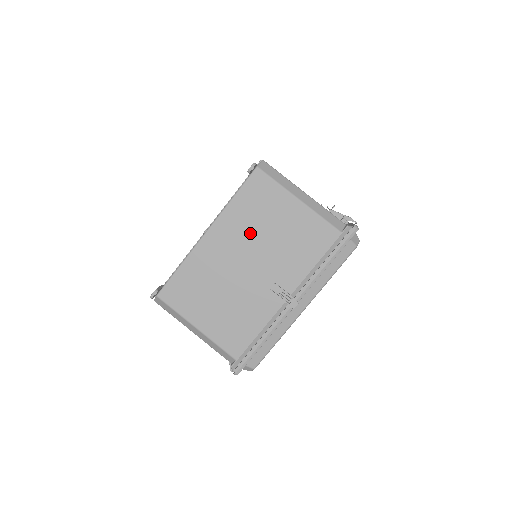
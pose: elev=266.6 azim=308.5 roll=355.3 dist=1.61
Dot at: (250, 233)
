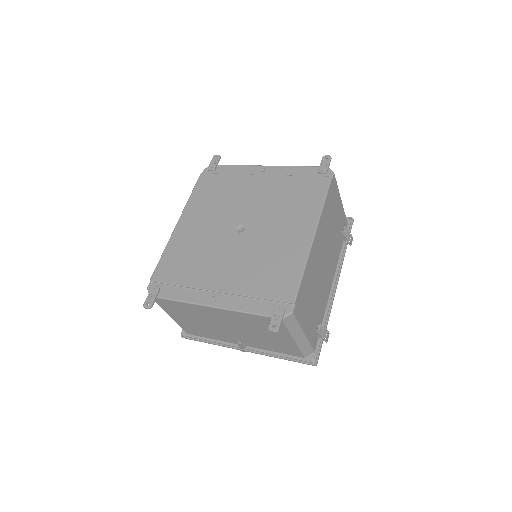
Dot at: (244, 325)
